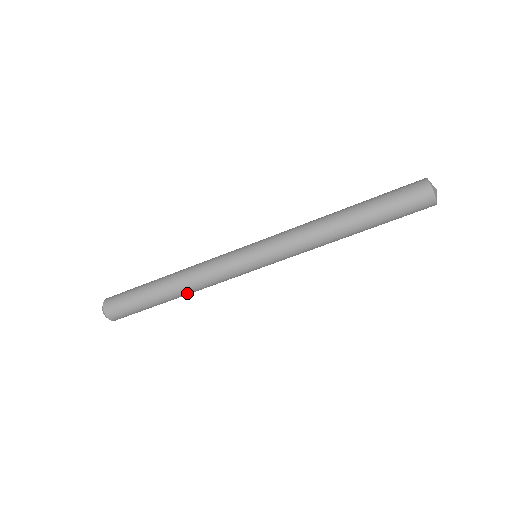
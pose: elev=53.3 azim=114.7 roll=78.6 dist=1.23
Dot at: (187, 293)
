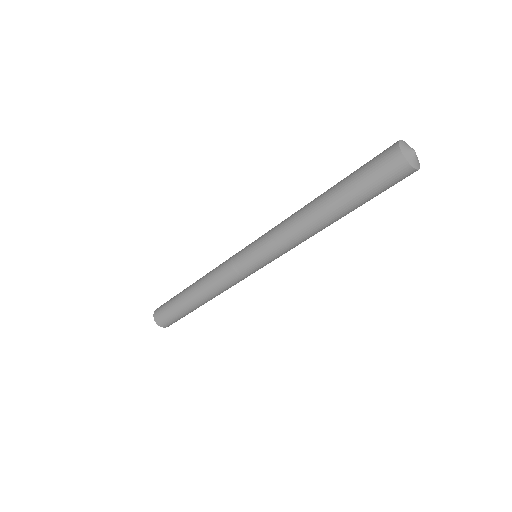
Dot at: occluded
